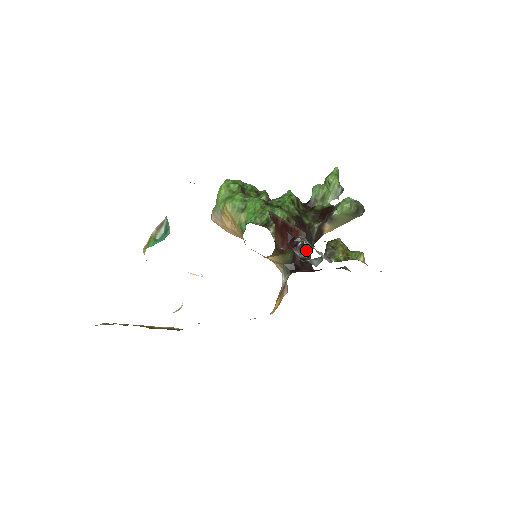
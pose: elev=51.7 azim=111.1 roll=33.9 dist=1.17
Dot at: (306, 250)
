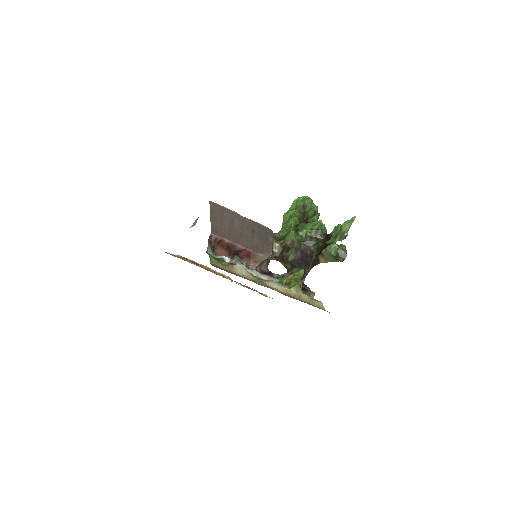
Dot at: (304, 268)
